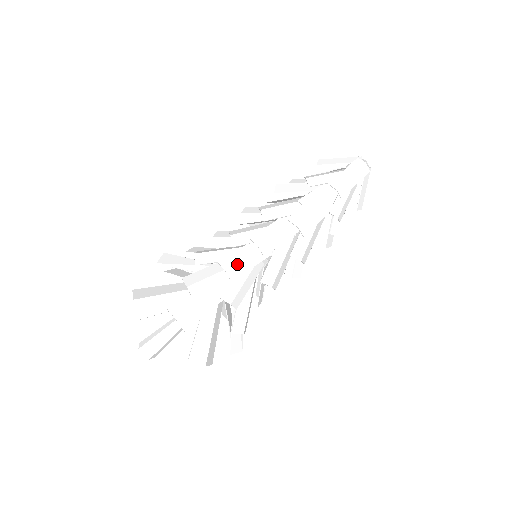
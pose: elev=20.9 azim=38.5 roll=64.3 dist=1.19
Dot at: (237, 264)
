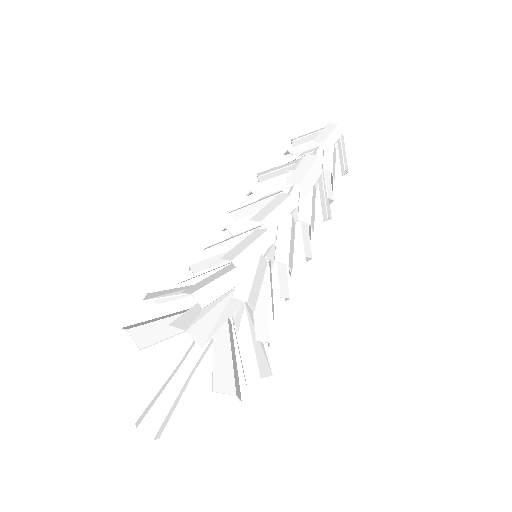
Dot at: (242, 254)
